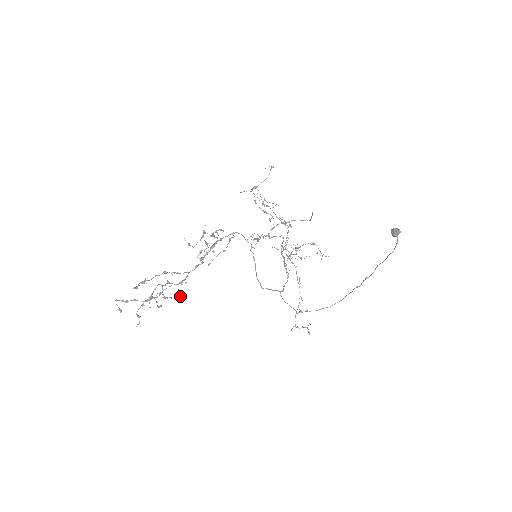
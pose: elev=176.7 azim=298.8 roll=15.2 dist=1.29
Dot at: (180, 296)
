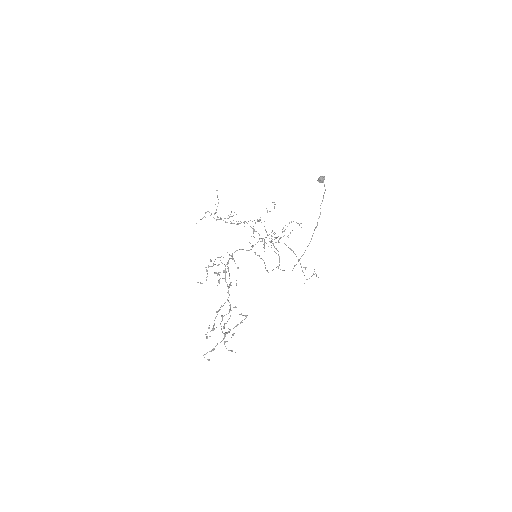
Dot at: (246, 317)
